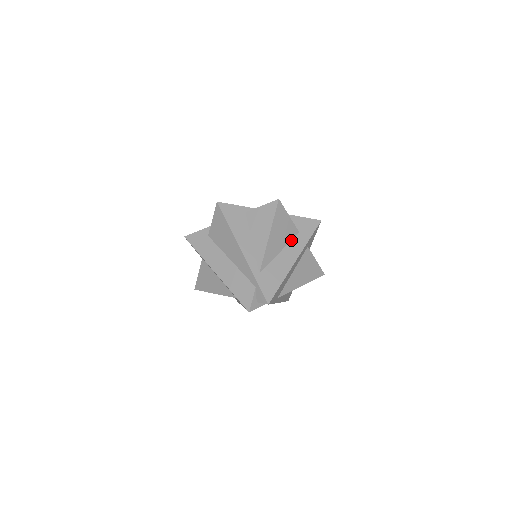
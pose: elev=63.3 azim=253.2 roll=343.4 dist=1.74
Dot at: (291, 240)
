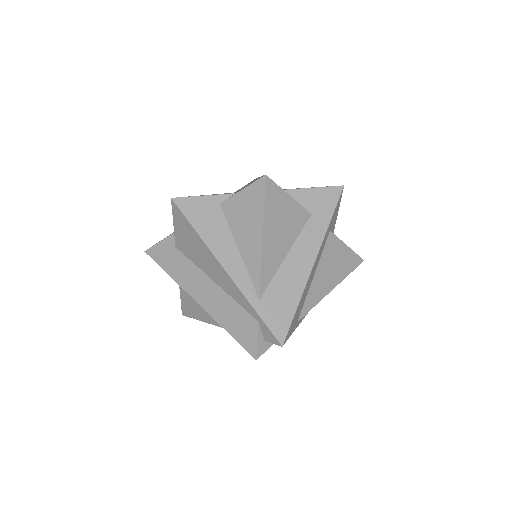
Dot at: (301, 231)
